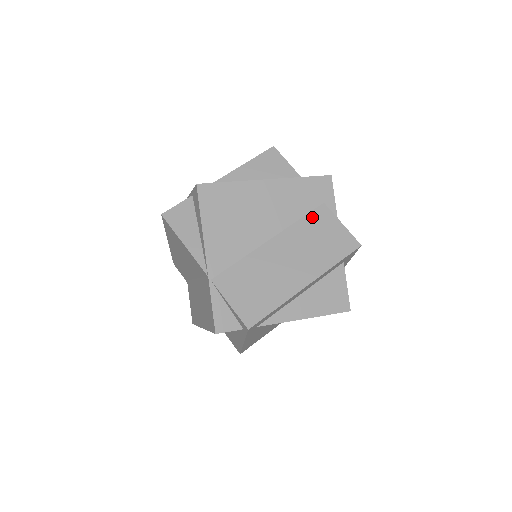
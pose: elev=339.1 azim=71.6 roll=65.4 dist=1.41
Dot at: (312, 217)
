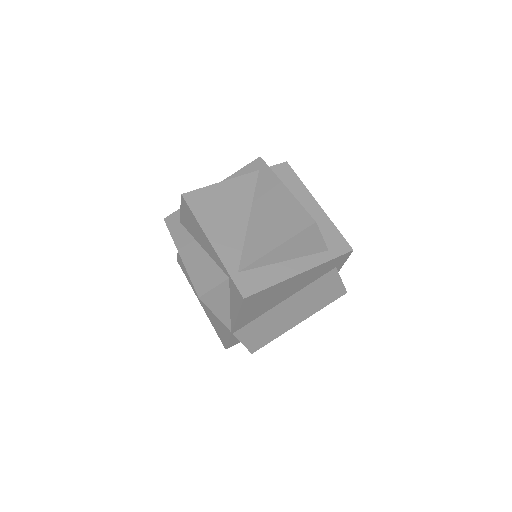
Dot at: (322, 279)
